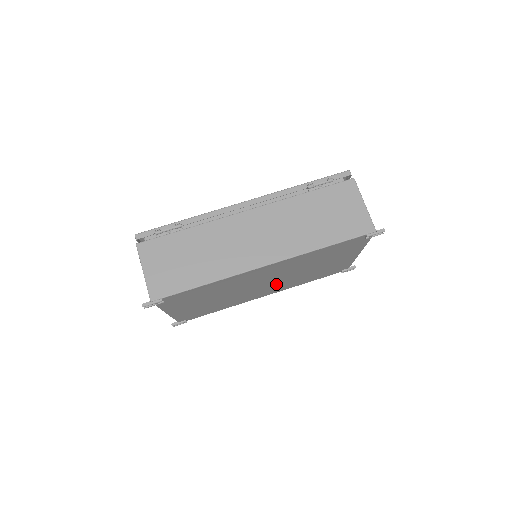
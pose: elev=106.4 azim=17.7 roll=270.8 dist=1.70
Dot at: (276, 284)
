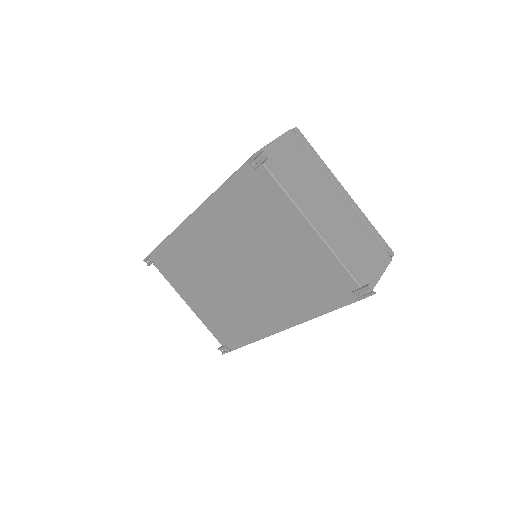
Dot at: (262, 288)
